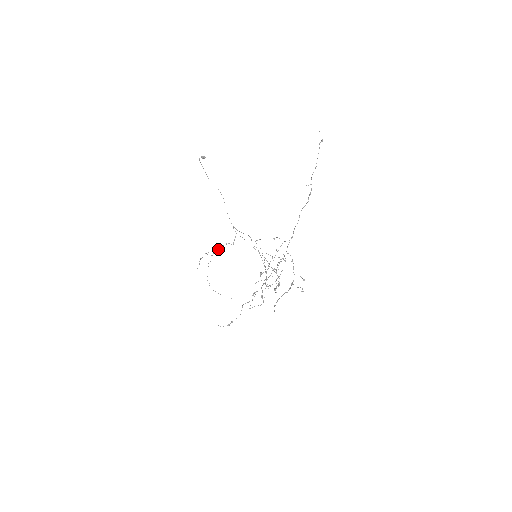
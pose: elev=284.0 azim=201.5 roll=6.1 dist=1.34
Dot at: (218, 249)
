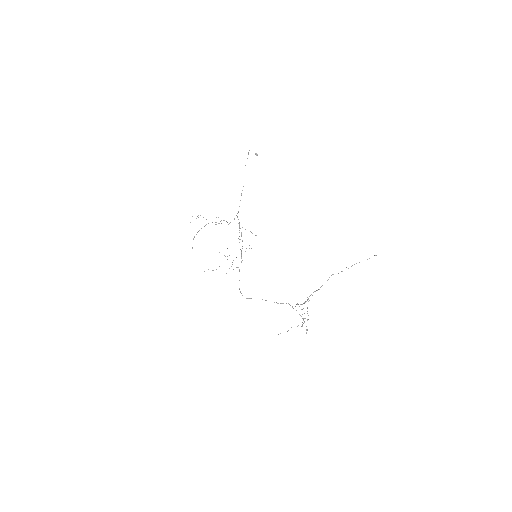
Dot at: occluded
